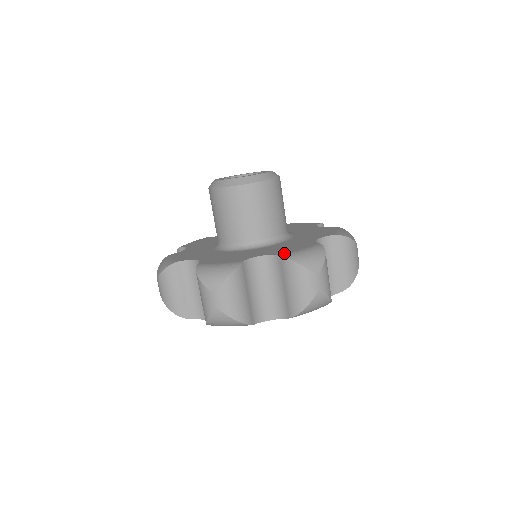
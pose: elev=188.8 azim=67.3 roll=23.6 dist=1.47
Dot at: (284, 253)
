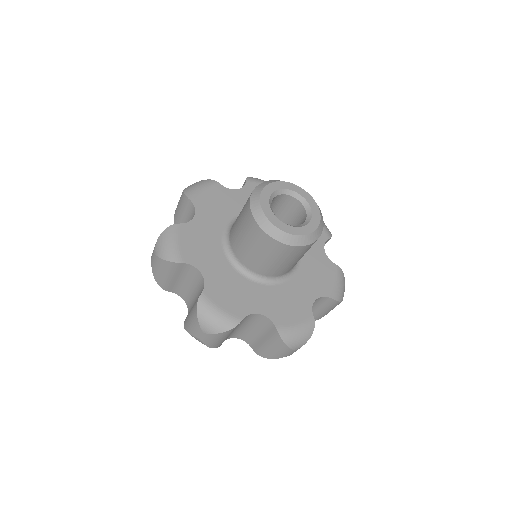
Dot at: (331, 293)
